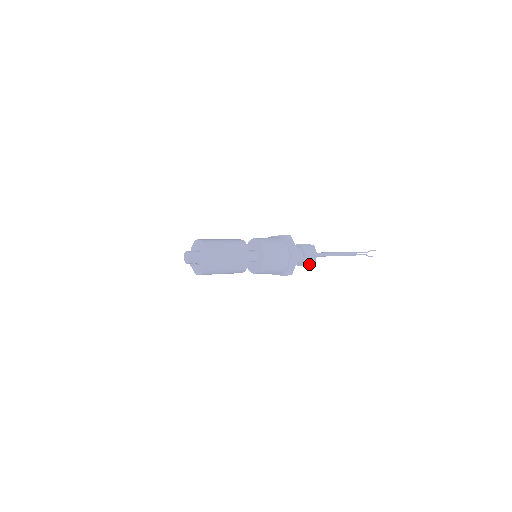
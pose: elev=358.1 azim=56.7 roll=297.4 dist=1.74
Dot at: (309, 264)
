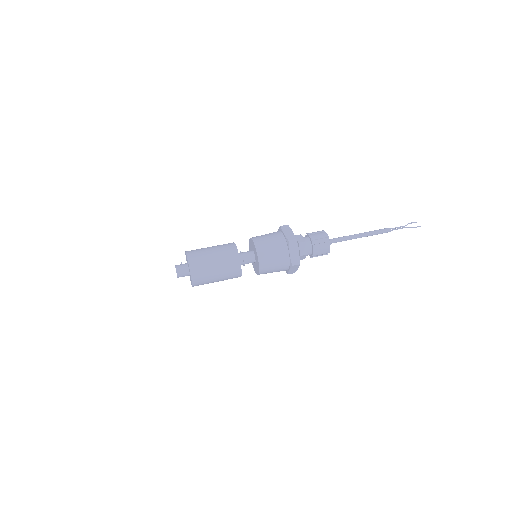
Dot at: occluded
